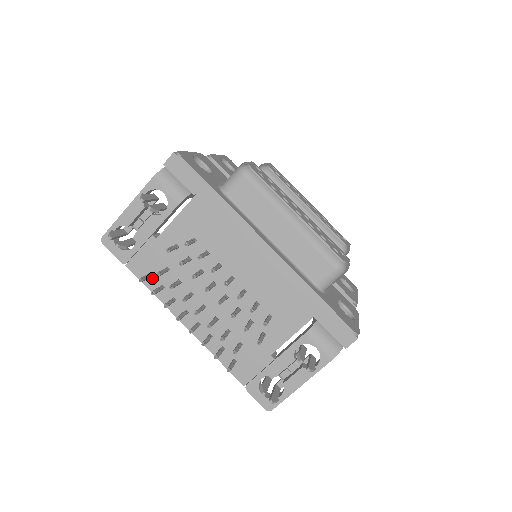
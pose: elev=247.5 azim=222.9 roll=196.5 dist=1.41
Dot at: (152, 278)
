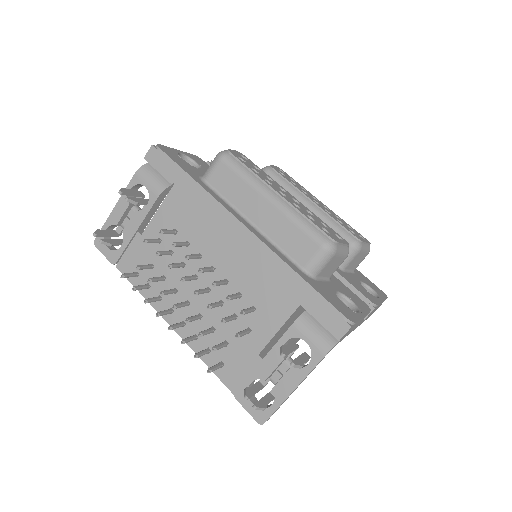
Dot at: (139, 277)
